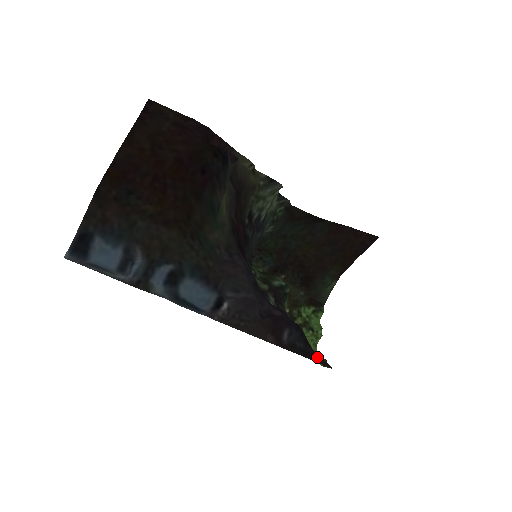
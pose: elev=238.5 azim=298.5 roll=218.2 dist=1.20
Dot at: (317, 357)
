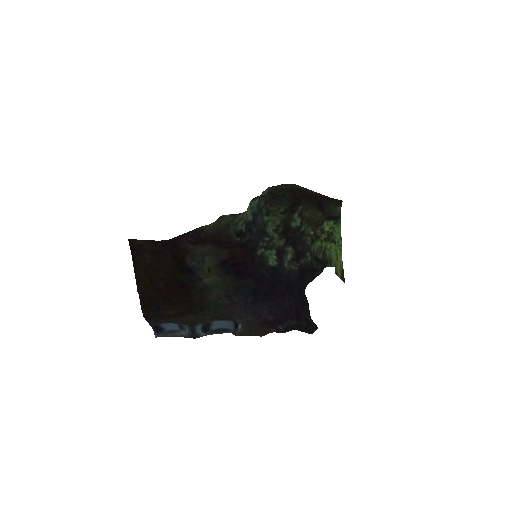
Dot at: (305, 328)
